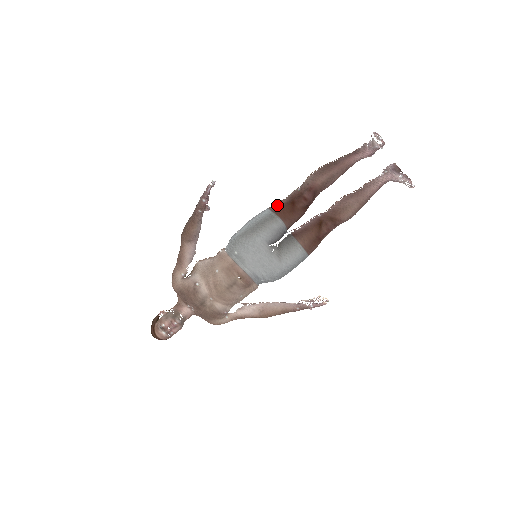
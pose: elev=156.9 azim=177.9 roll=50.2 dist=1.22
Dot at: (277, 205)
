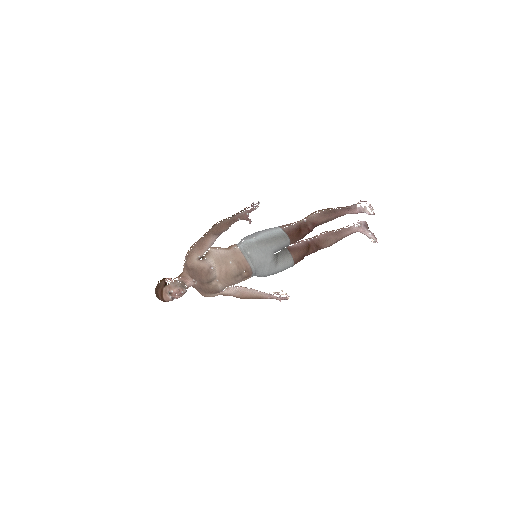
Dot at: (288, 228)
